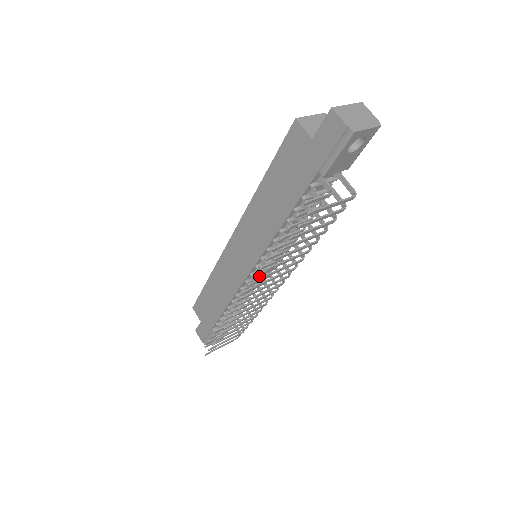
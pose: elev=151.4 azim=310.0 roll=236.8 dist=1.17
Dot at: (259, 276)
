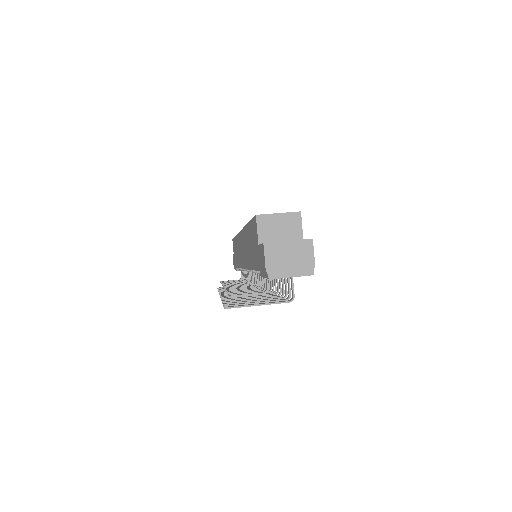
Dot at: occluded
